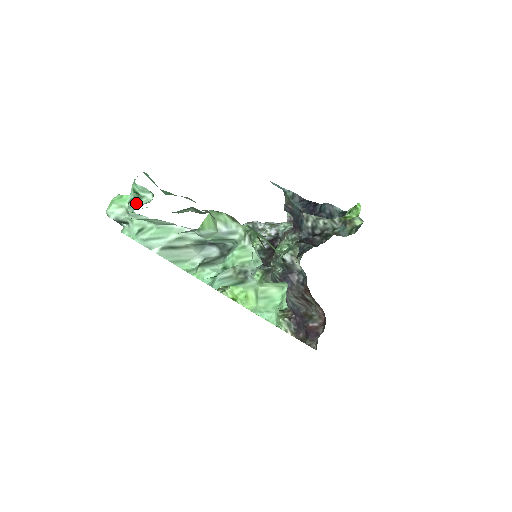
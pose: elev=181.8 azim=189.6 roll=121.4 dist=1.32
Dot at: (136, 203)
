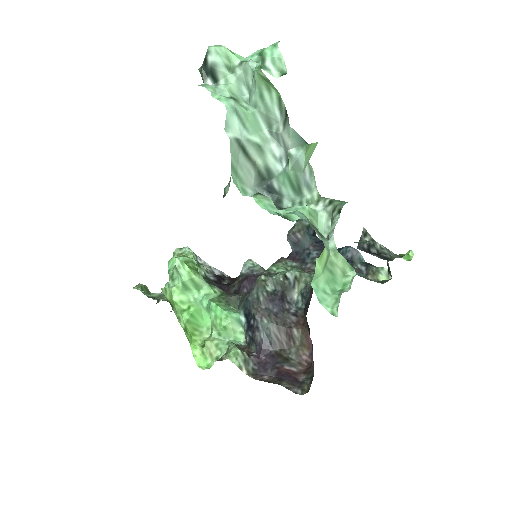
Dot at: occluded
